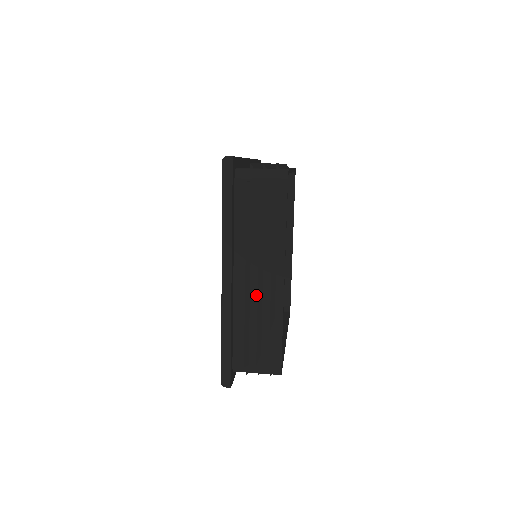
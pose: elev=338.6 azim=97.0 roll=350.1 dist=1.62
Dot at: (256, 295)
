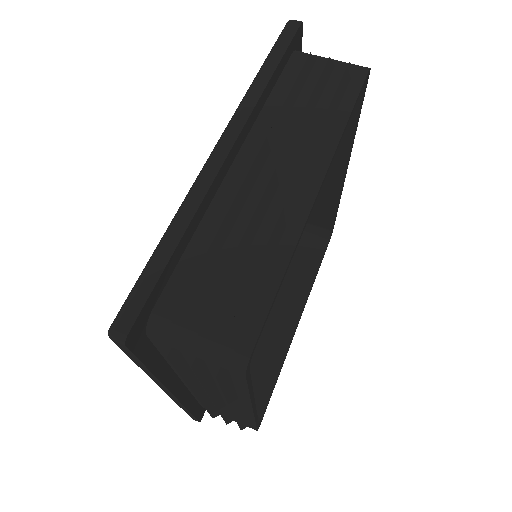
Dot at: occluded
